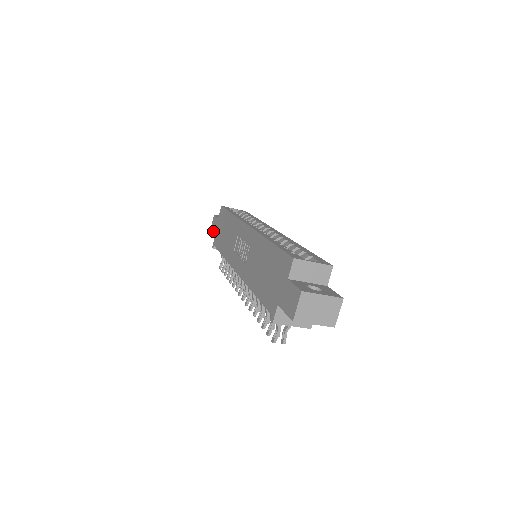
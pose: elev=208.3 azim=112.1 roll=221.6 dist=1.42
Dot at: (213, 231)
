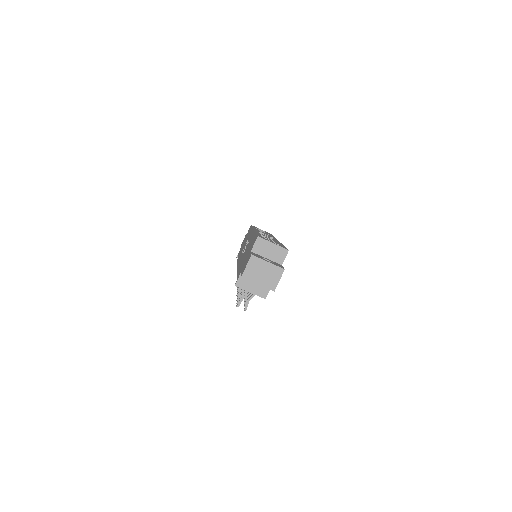
Dot at: (241, 245)
